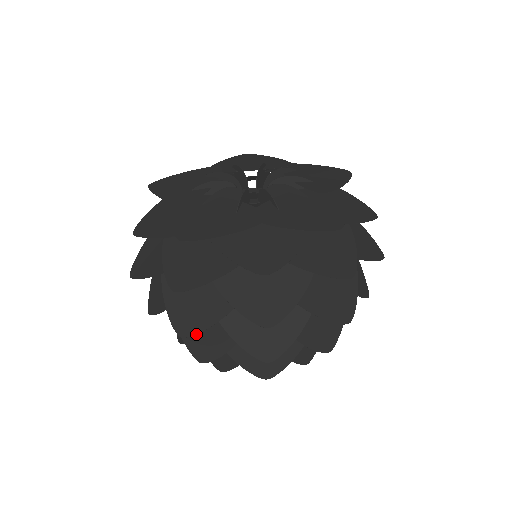
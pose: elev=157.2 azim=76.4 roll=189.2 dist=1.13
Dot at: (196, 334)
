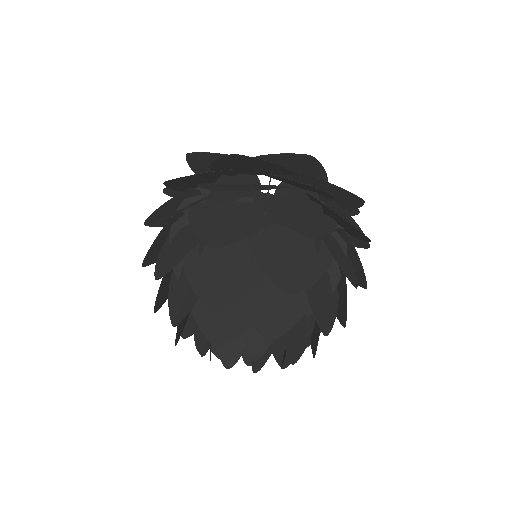
Dot at: (281, 266)
